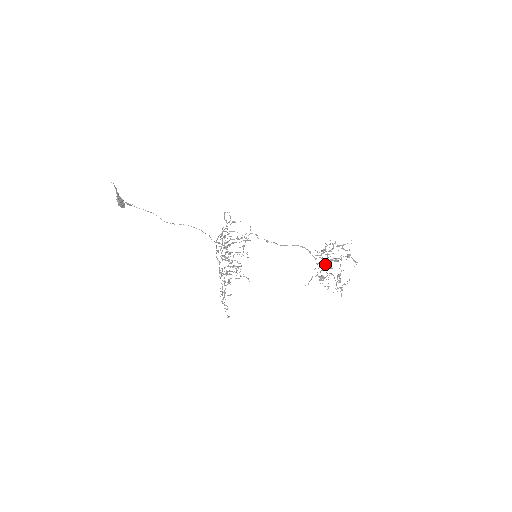
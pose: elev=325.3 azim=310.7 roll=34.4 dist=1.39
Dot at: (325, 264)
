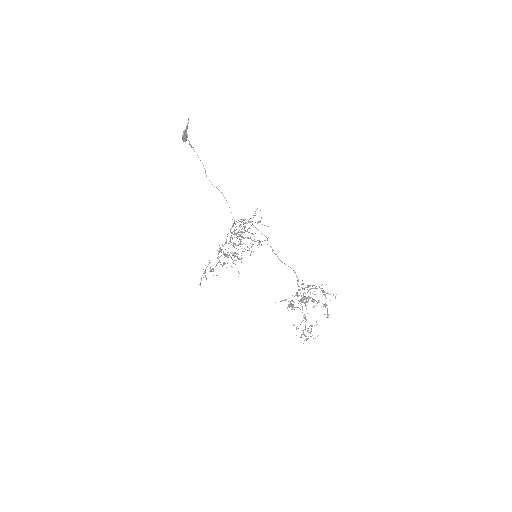
Dot at: occluded
